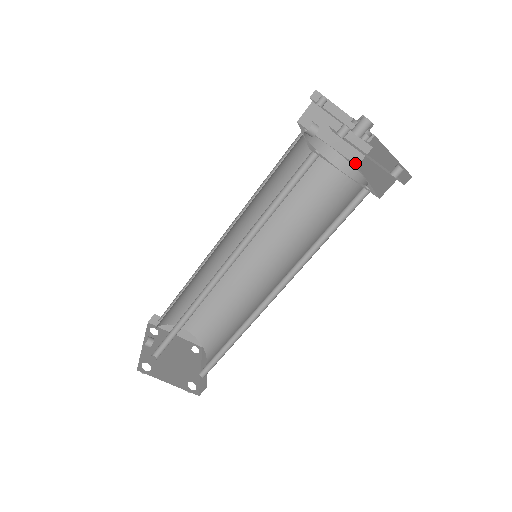
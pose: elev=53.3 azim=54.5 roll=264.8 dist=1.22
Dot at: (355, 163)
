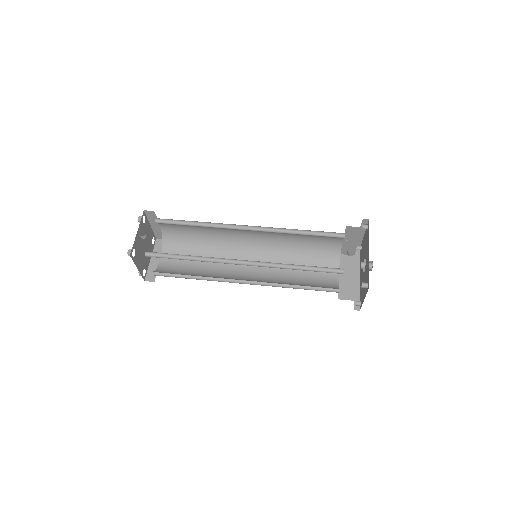
Dot at: occluded
